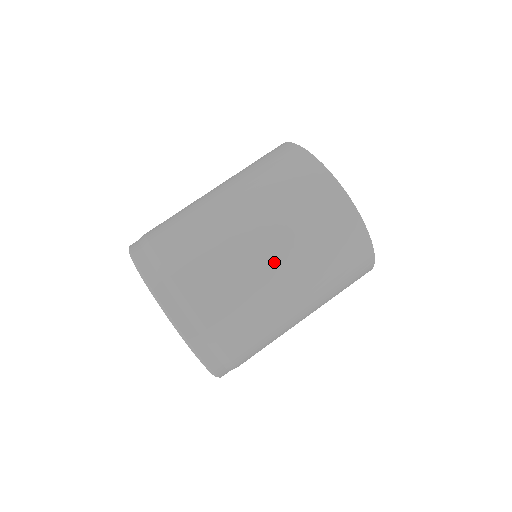
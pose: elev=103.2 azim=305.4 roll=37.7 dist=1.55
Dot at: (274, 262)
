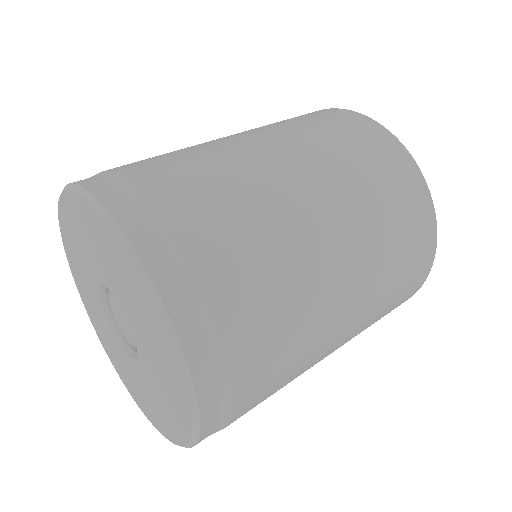
Dot at: (239, 137)
